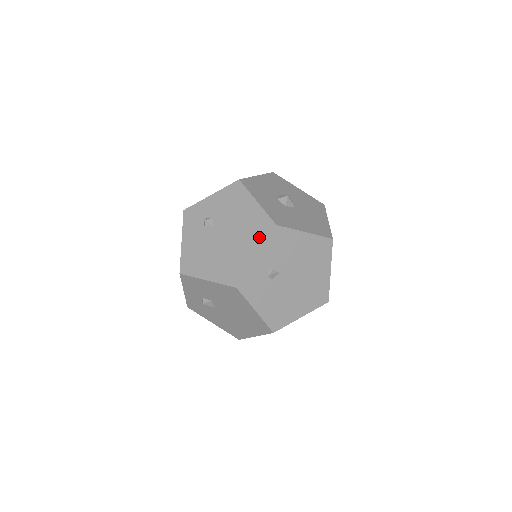
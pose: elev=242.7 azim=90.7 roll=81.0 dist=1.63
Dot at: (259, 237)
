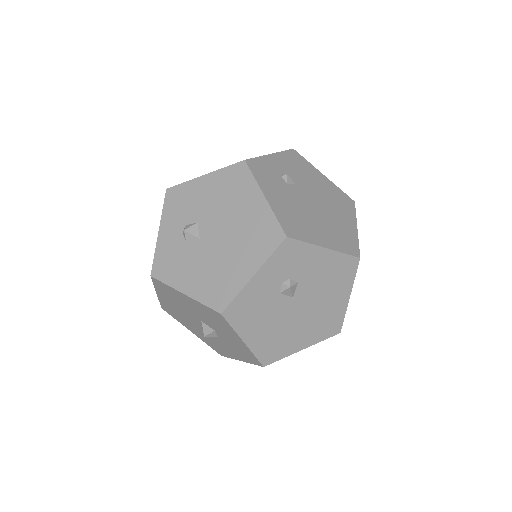
Dot at: occluded
